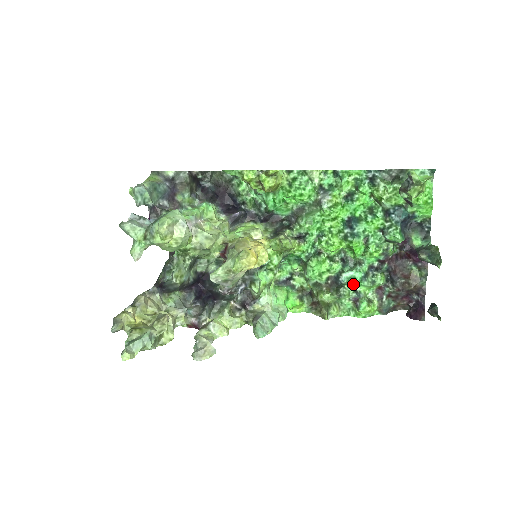
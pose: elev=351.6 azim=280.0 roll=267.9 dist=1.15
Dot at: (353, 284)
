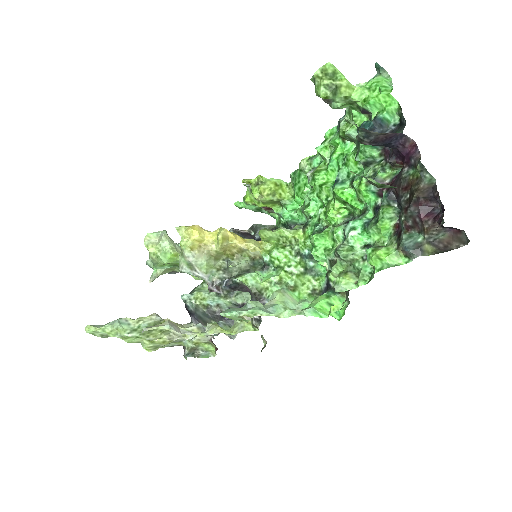
Dot at: (352, 235)
